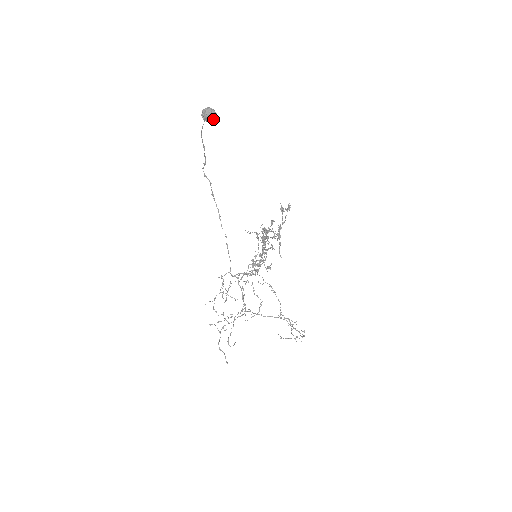
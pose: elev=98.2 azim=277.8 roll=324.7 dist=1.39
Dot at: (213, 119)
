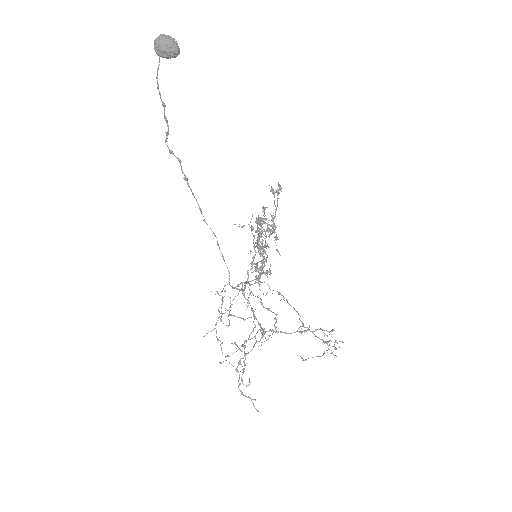
Dot at: (173, 51)
